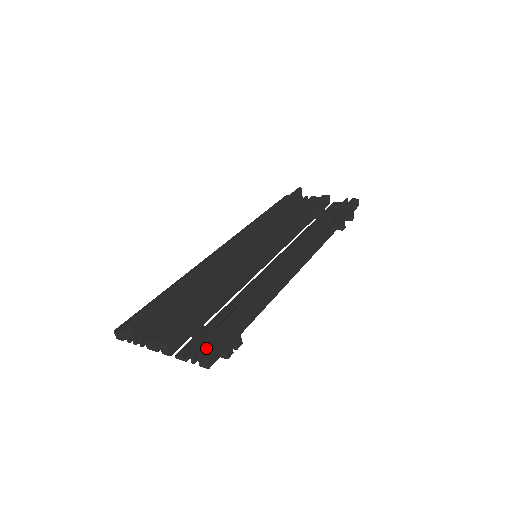
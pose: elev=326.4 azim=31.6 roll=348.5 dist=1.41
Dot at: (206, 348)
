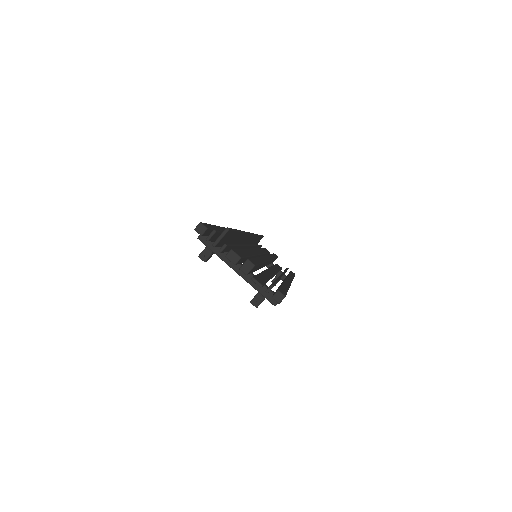
Dot at: (280, 289)
